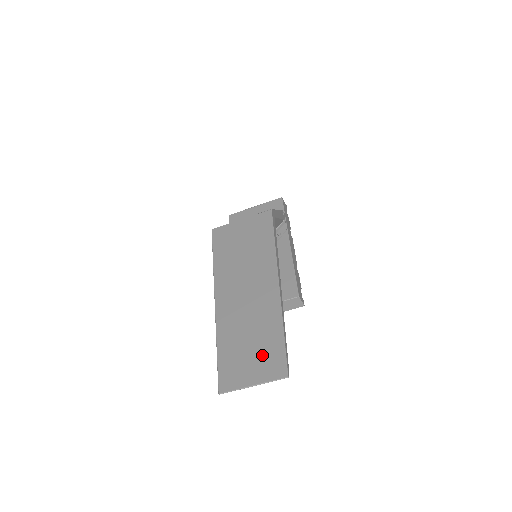
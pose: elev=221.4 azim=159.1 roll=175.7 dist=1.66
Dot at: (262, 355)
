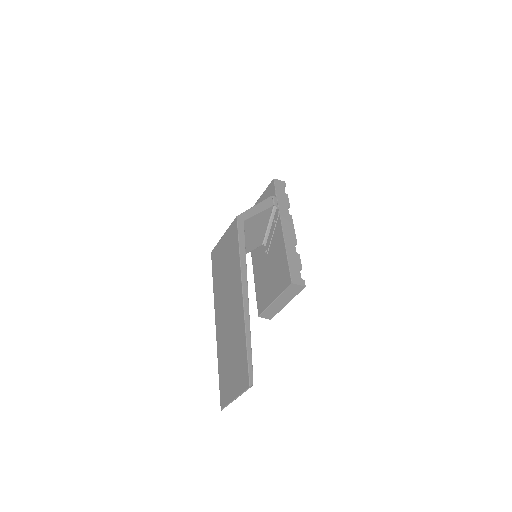
Dot at: (237, 369)
